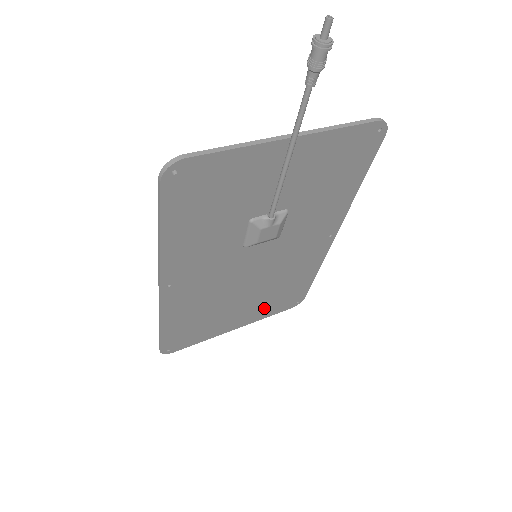
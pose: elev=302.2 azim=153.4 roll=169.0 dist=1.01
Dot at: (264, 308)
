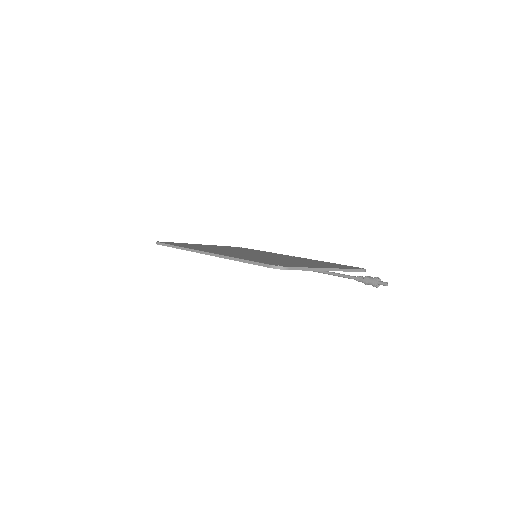
Dot at: occluded
